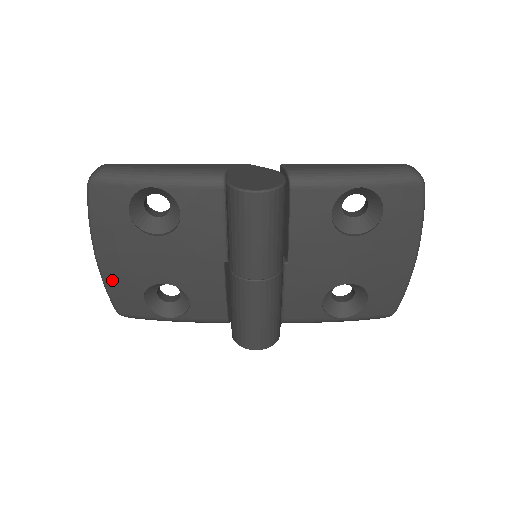
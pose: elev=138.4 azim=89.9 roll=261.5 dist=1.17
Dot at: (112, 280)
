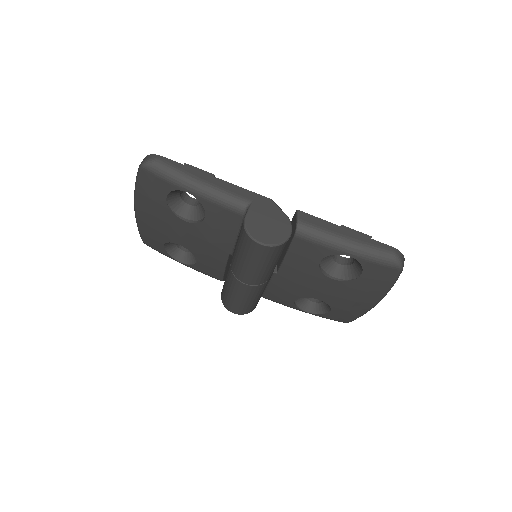
Dot at: (143, 226)
